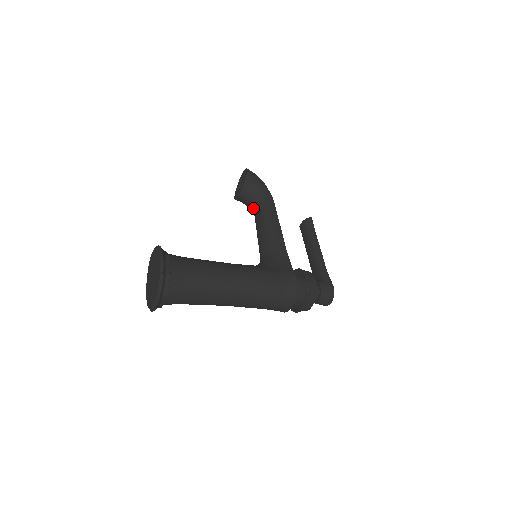
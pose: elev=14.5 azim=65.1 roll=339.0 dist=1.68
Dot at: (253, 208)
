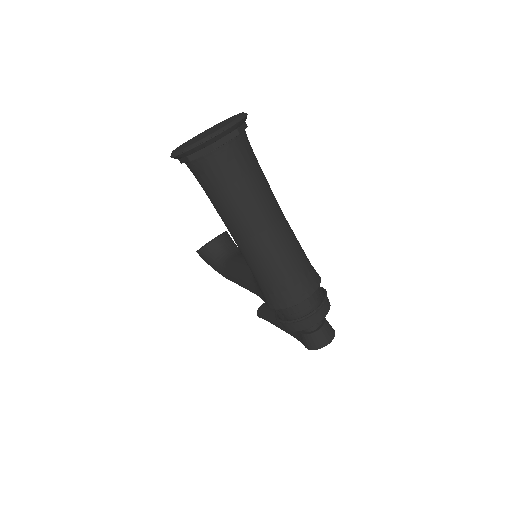
Dot at: (228, 255)
